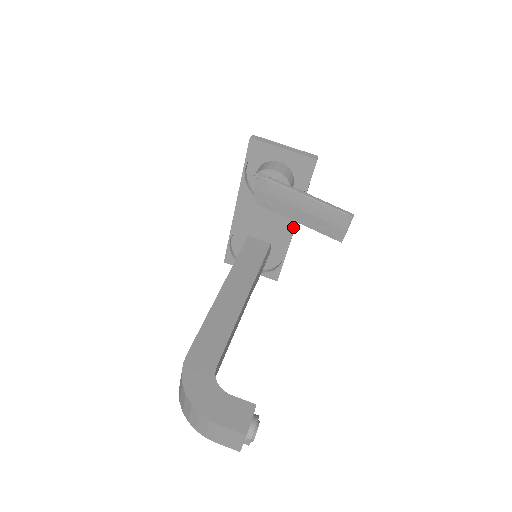
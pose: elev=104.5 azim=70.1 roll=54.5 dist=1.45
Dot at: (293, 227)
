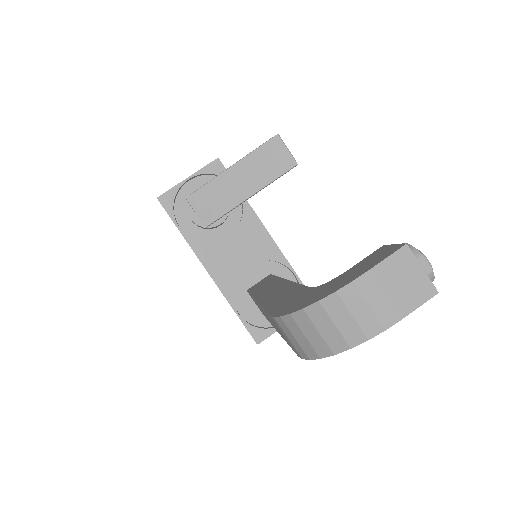
Dot at: (266, 233)
